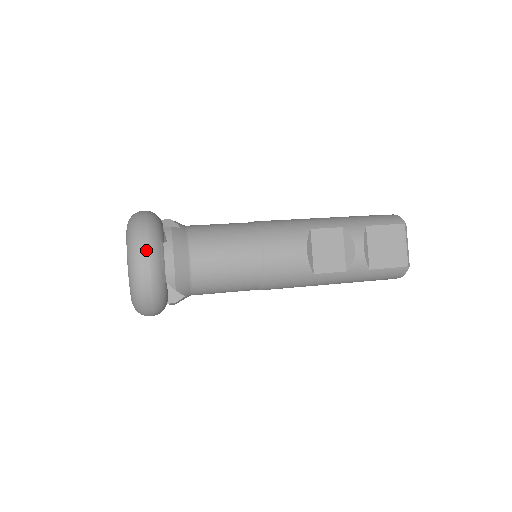
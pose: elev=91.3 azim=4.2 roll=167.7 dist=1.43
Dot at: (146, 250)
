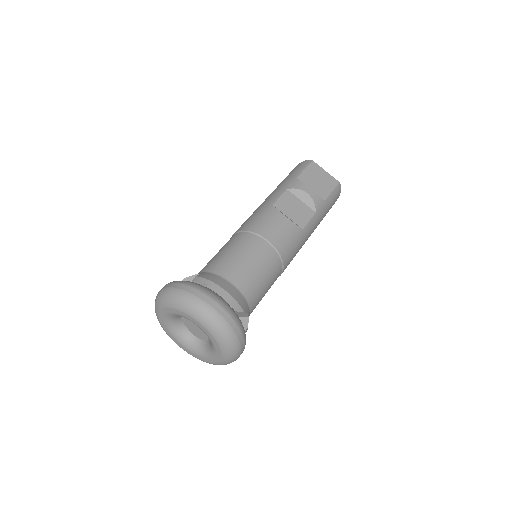
Dot at: (205, 297)
